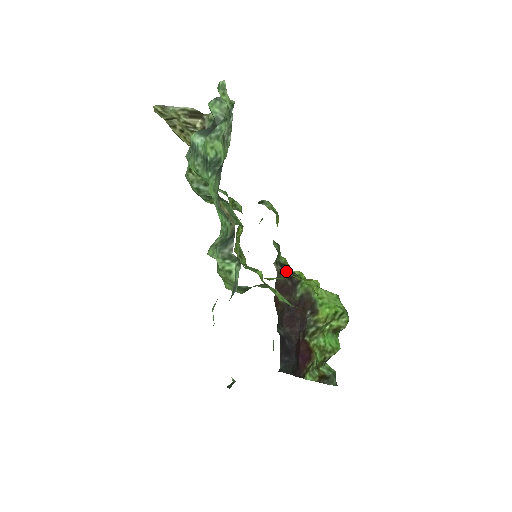
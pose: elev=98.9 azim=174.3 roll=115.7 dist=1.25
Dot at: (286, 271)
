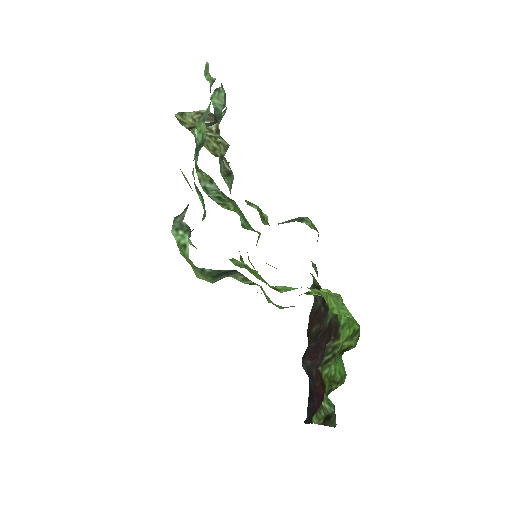
Dot at: occluded
